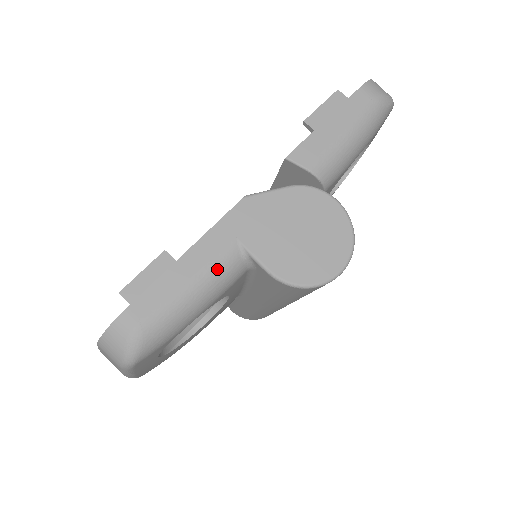
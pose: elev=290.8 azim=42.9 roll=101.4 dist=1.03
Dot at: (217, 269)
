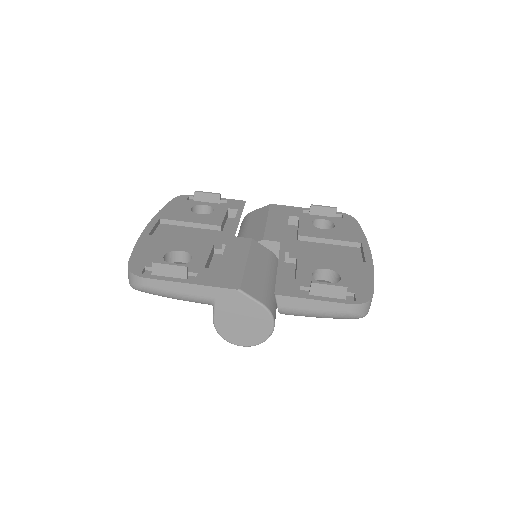
Dot at: (195, 299)
